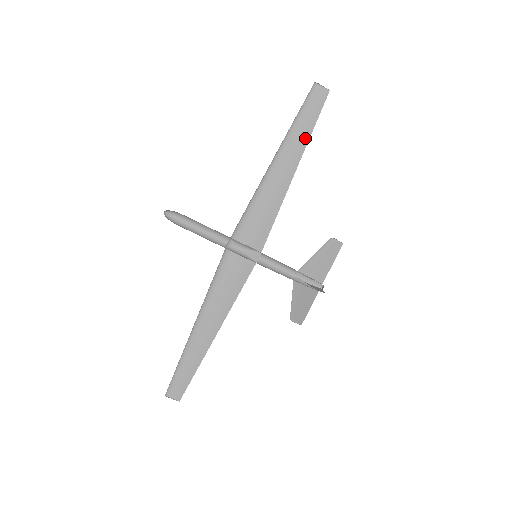
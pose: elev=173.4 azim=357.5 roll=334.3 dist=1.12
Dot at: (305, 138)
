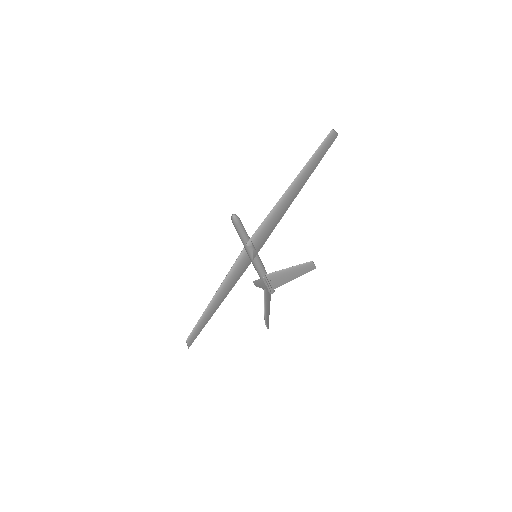
Dot at: (312, 171)
